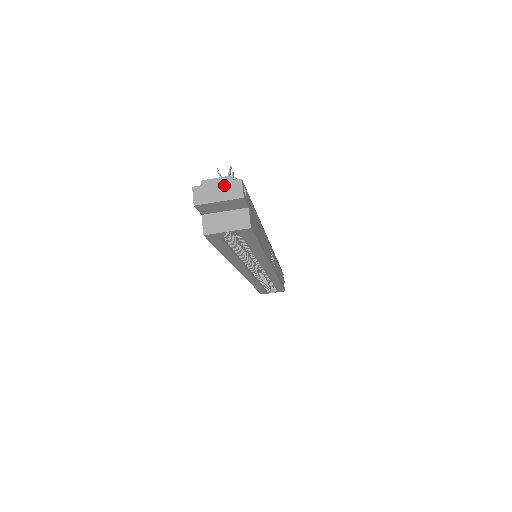
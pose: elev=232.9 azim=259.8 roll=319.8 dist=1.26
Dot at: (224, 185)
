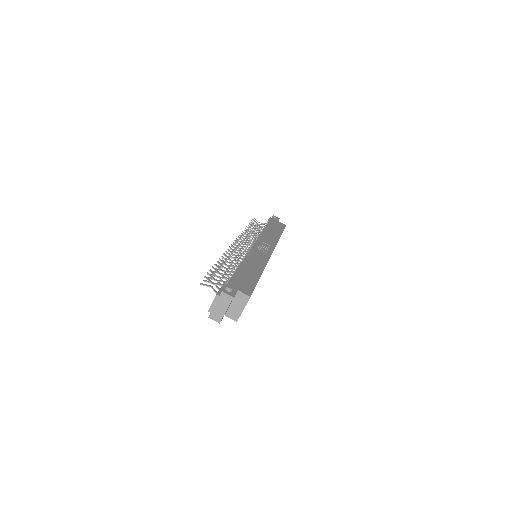
Dot at: (219, 302)
